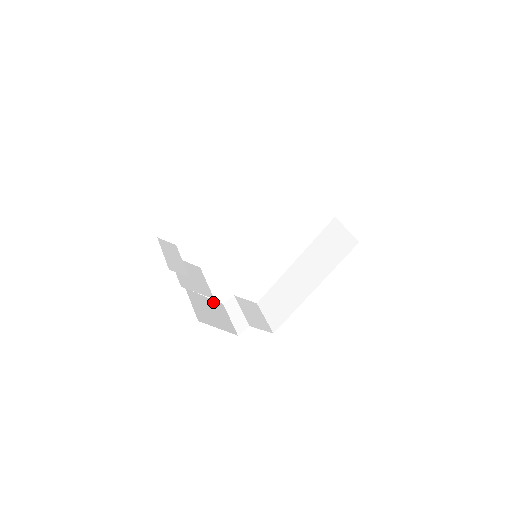
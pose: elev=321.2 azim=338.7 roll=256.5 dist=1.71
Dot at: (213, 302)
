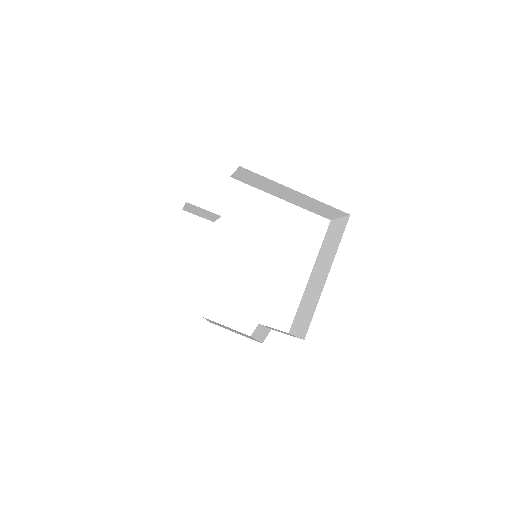
Dot at: occluded
